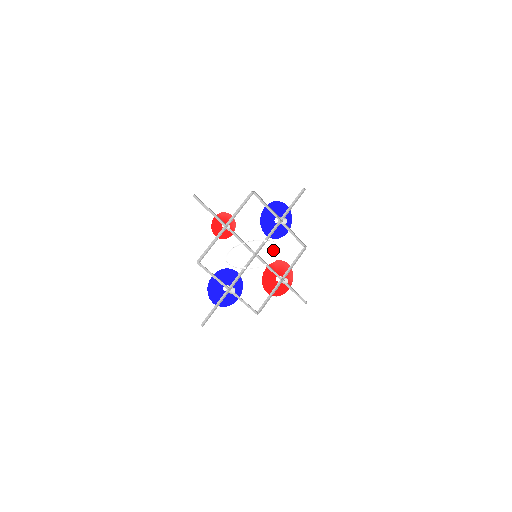
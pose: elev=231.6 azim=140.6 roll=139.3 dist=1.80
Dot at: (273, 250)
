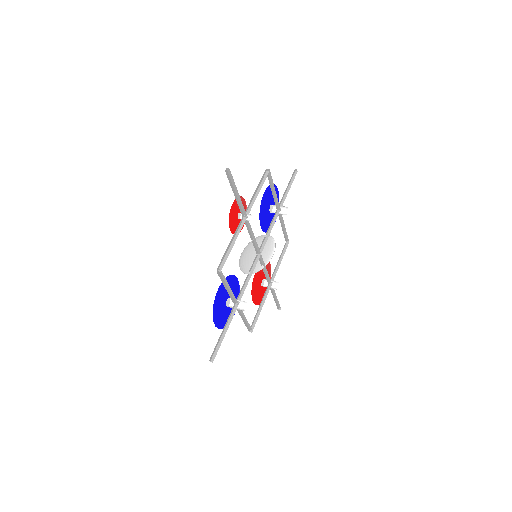
Dot at: (268, 247)
